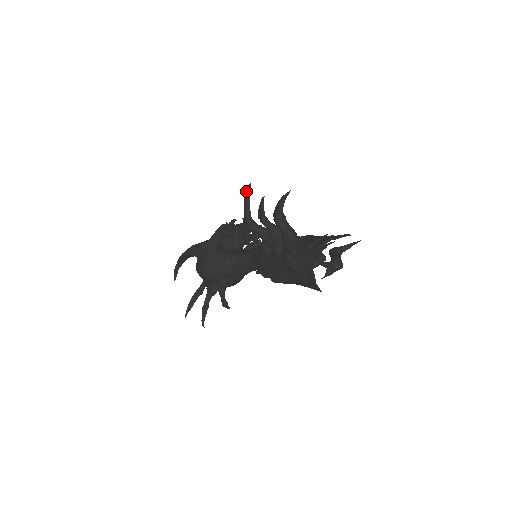
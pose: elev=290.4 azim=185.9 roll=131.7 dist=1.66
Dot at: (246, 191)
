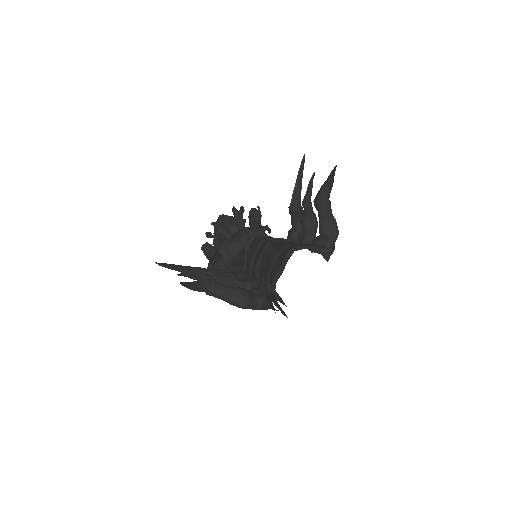
Dot at: (164, 266)
